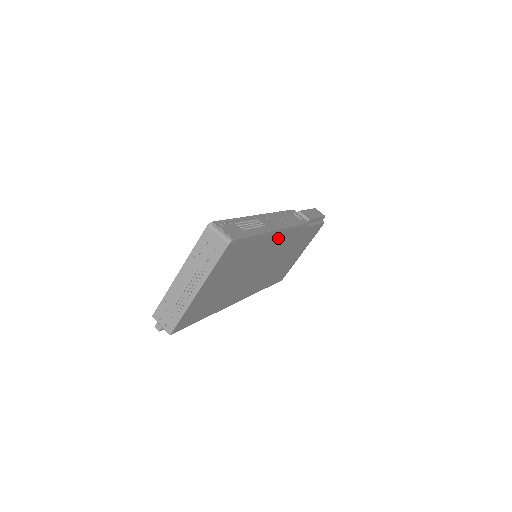
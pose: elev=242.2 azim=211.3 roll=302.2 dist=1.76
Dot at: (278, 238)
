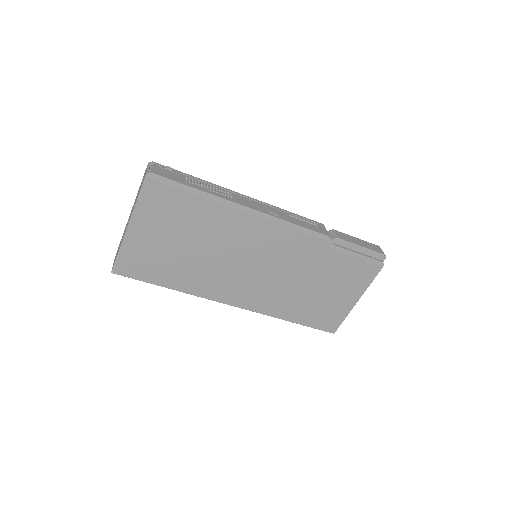
Dot at: (260, 226)
